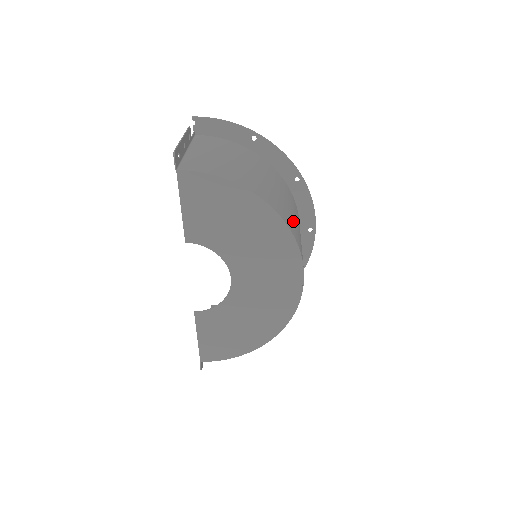
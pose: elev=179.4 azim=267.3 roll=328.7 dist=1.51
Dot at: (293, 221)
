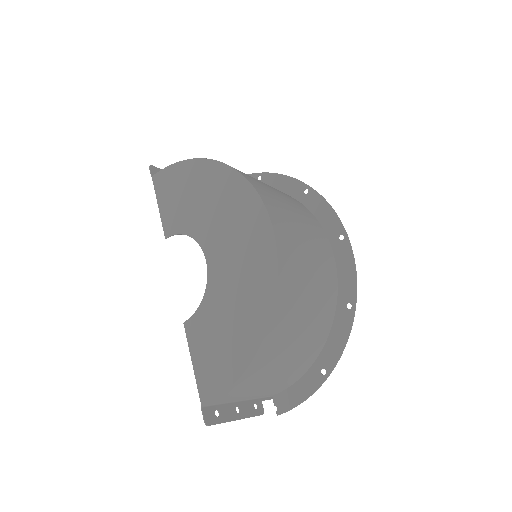
Dot at: (267, 188)
